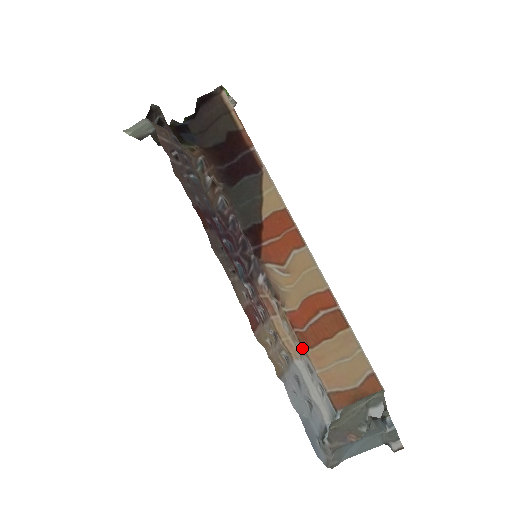
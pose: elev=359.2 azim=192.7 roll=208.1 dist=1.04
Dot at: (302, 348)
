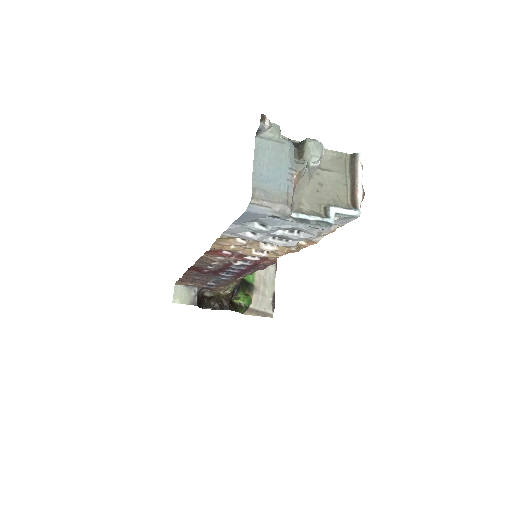
Dot at: occluded
